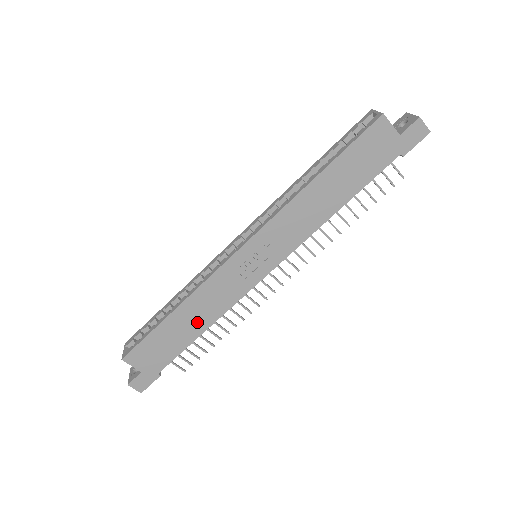
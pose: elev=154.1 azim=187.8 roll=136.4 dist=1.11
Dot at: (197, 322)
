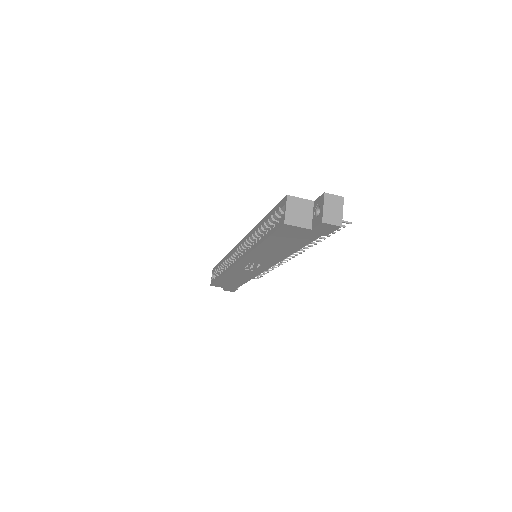
Dot at: (239, 279)
